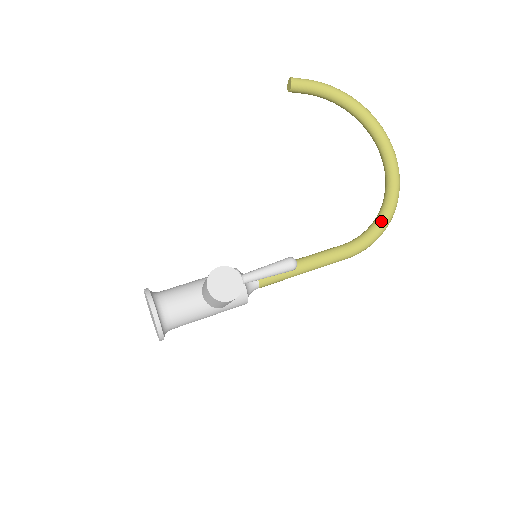
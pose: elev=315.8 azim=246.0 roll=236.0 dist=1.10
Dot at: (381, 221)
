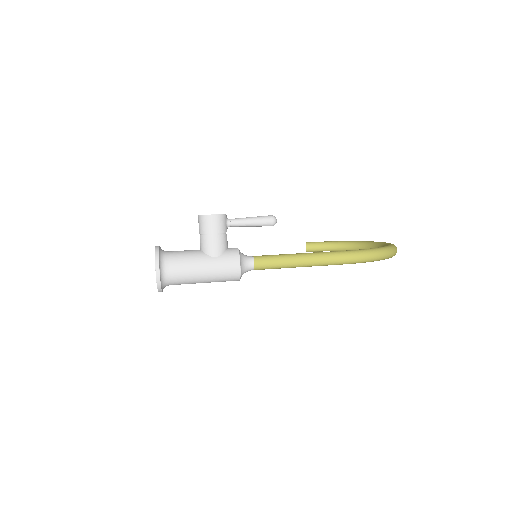
Dot at: occluded
